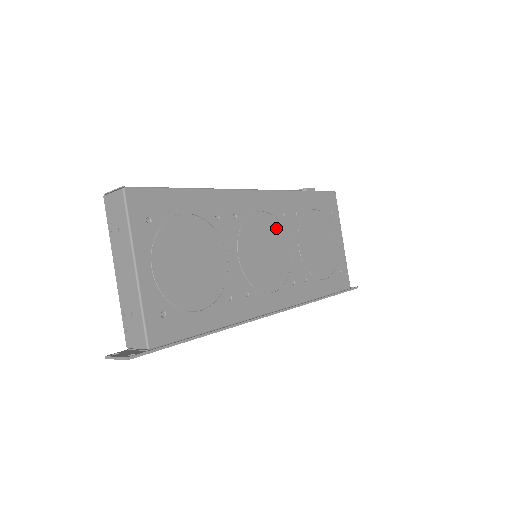
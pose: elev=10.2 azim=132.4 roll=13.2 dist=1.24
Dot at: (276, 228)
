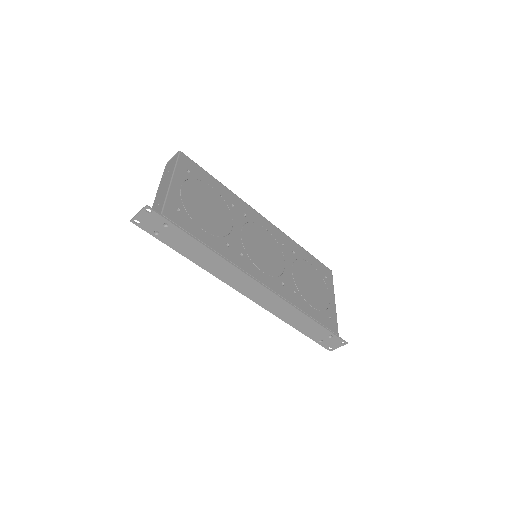
Dot at: (275, 245)
